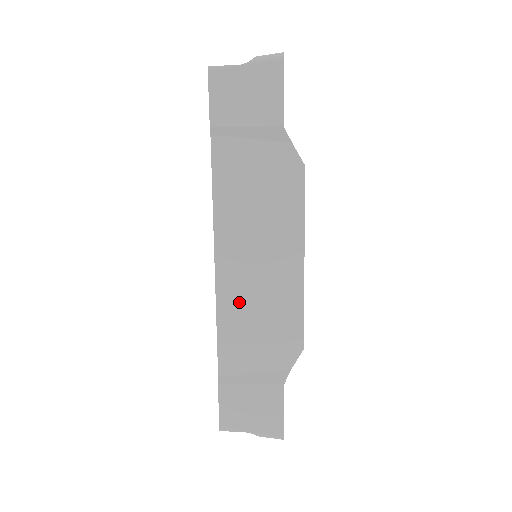
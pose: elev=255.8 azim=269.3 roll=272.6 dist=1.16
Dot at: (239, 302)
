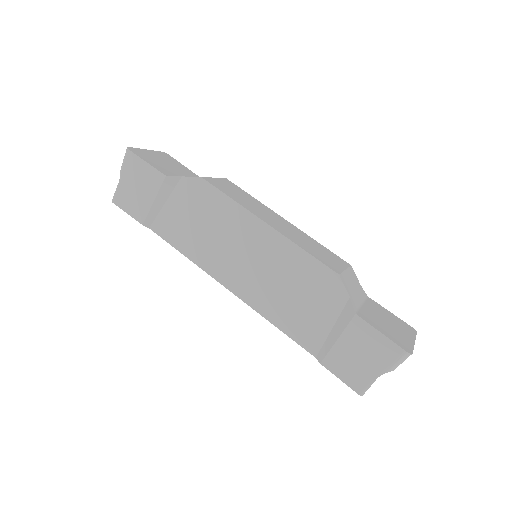
Dot at: (266, 294)
